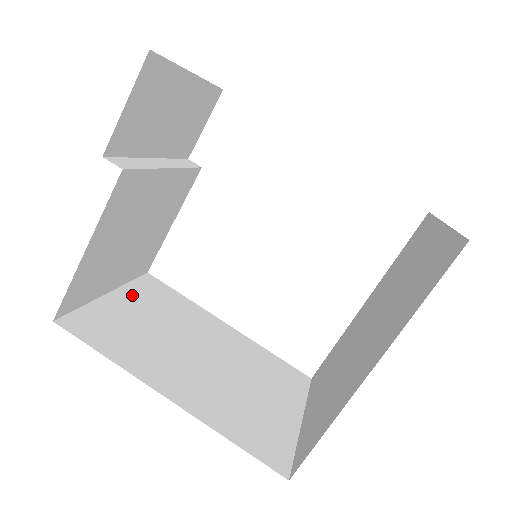
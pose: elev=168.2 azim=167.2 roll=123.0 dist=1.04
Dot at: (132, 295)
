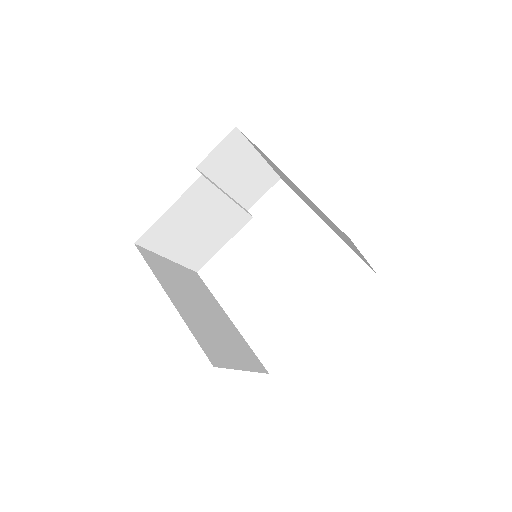
Dot at: (181, 269)
